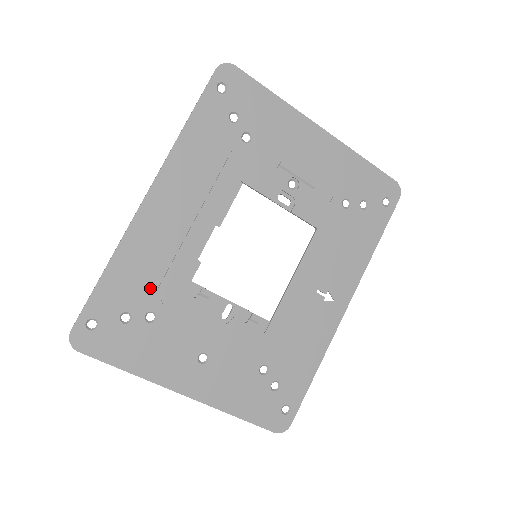
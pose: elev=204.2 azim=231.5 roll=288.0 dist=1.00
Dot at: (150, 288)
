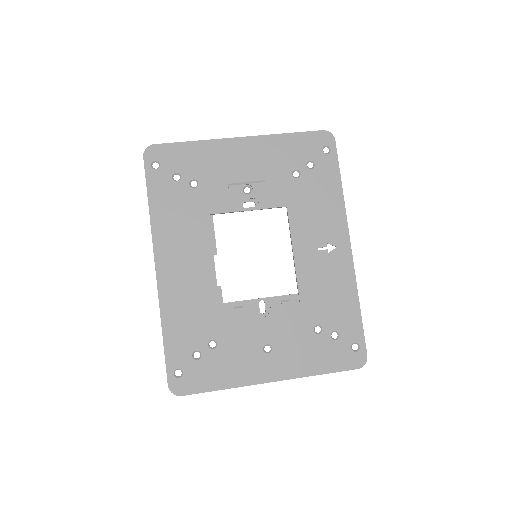
Dot at: (199, 326)
